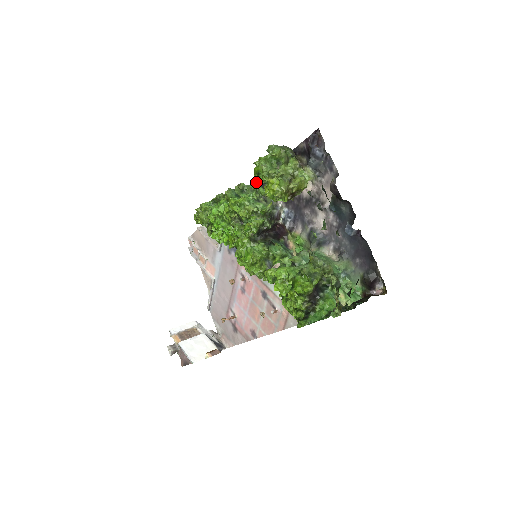
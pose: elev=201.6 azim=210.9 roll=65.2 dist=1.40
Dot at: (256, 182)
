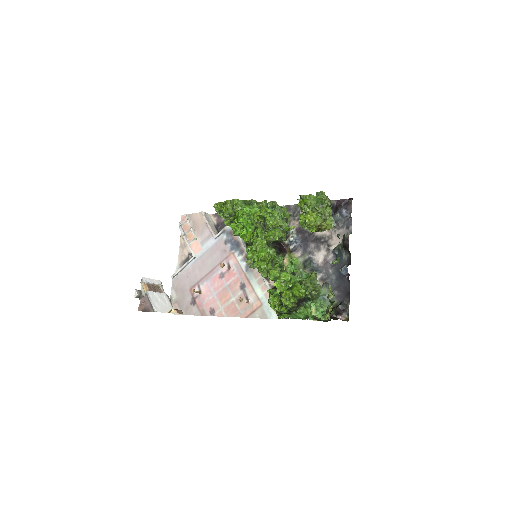
Dot at: occluded
